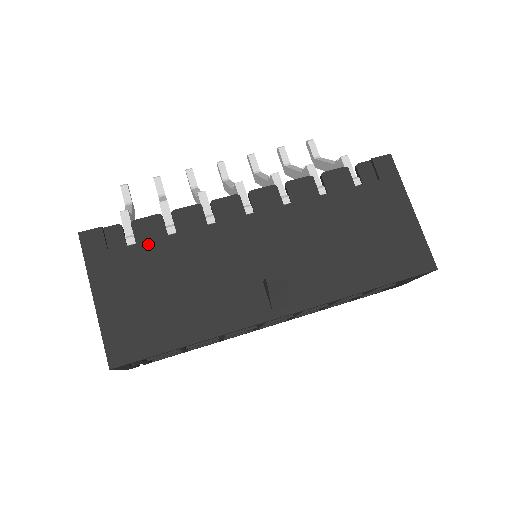
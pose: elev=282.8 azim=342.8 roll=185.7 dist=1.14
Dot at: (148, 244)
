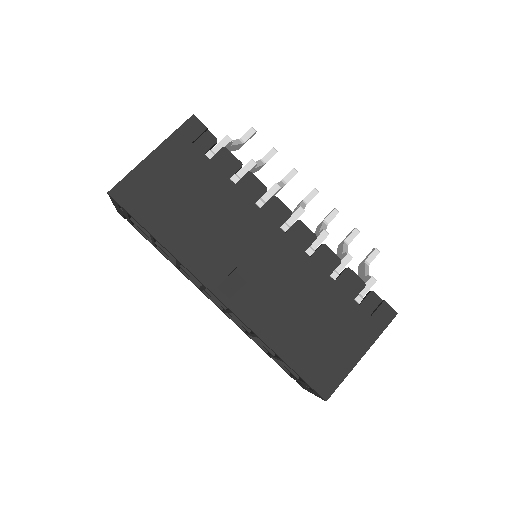
Dot at: (214, 168)
